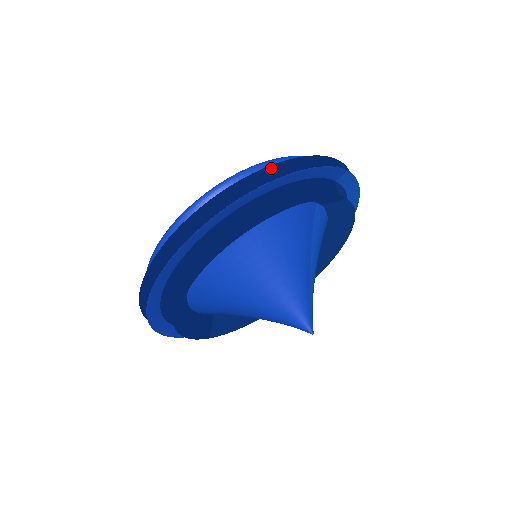
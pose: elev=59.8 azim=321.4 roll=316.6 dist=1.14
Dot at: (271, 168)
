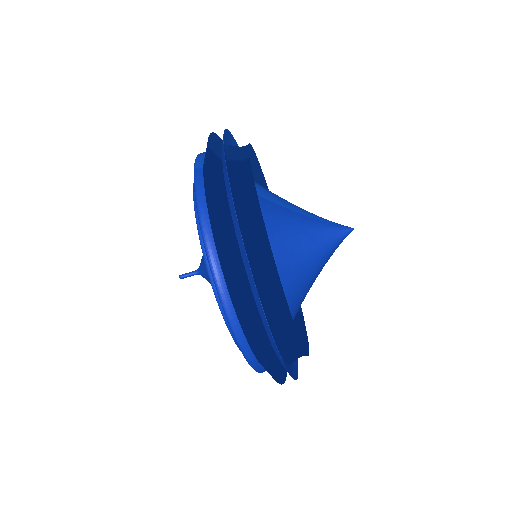
Dot at: (224, 236)
